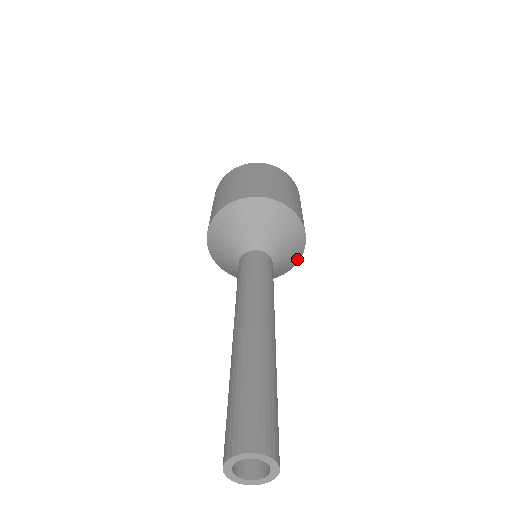
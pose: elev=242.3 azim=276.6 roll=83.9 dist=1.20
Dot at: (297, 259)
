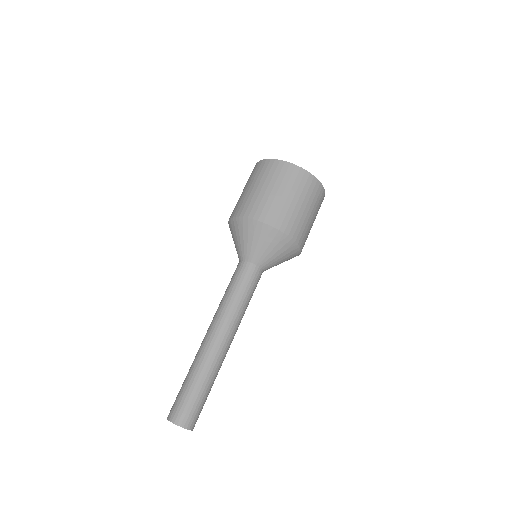
Dot at: occluded
